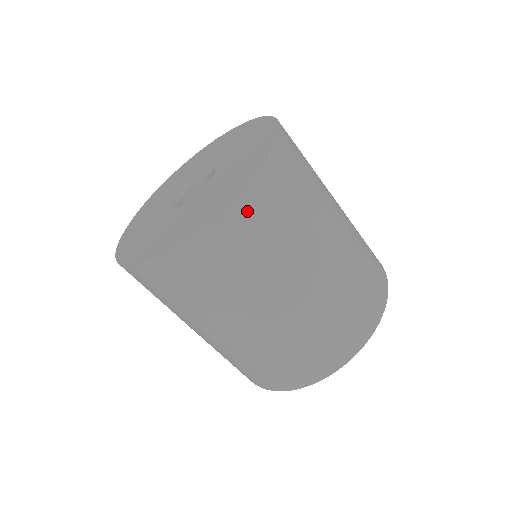
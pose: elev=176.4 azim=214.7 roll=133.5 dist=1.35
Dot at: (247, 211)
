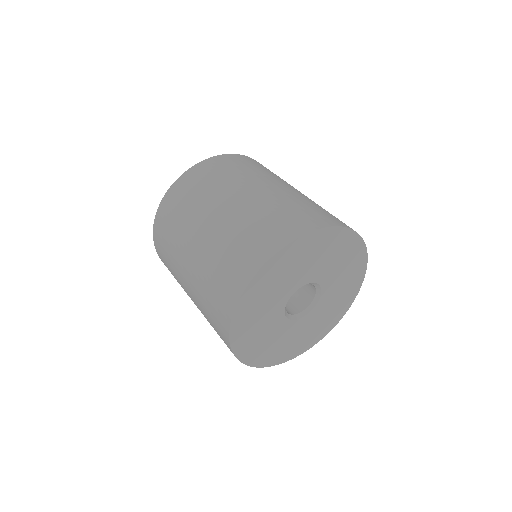
Dot at: (188, 179)
